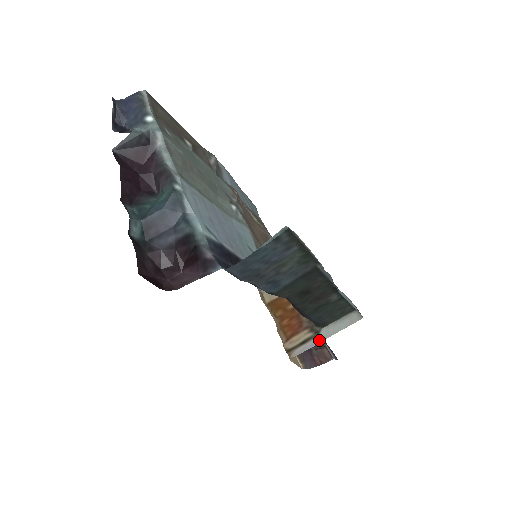
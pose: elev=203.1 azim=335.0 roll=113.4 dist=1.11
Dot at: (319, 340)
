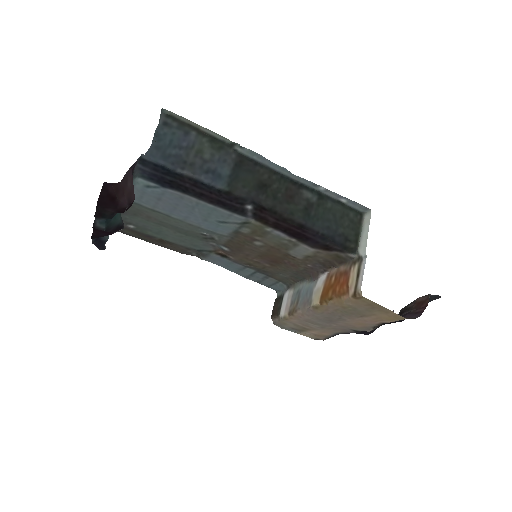
Dot at: (365, 259)
